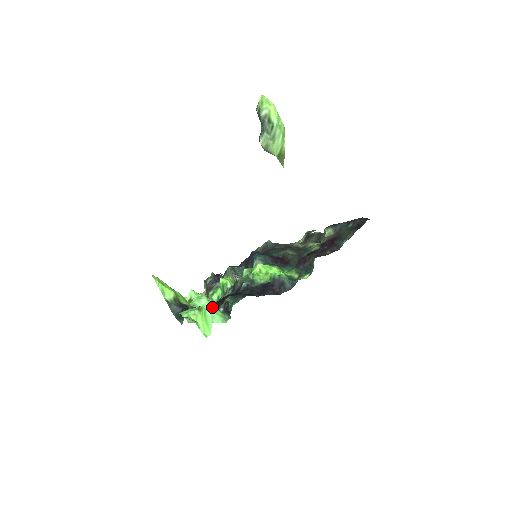
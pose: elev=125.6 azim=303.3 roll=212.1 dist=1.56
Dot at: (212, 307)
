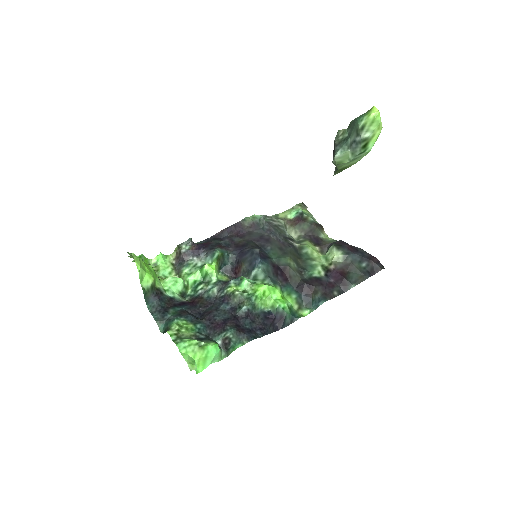
Dot at: (217, 350)
